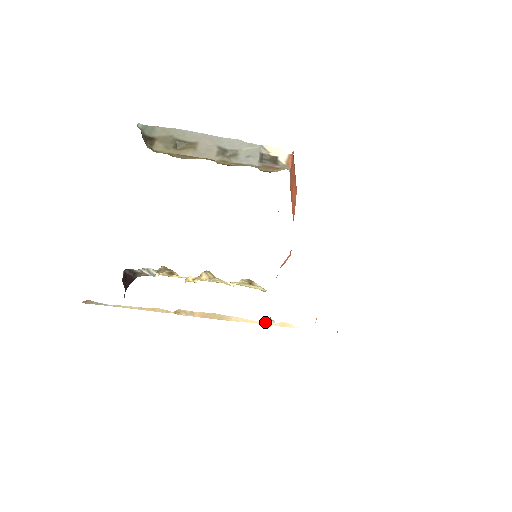
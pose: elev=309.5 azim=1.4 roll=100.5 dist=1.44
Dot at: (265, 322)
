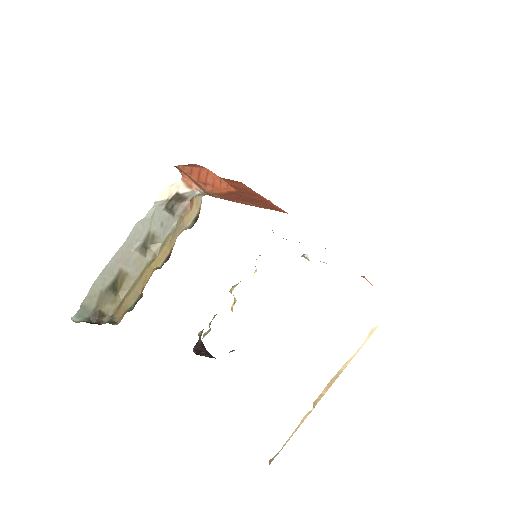
Dot at: (361, 347)
